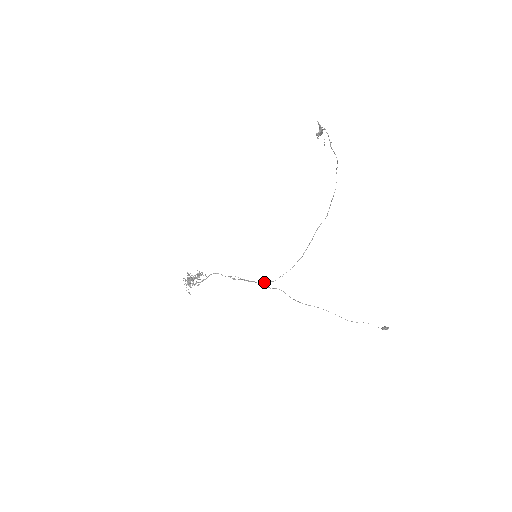
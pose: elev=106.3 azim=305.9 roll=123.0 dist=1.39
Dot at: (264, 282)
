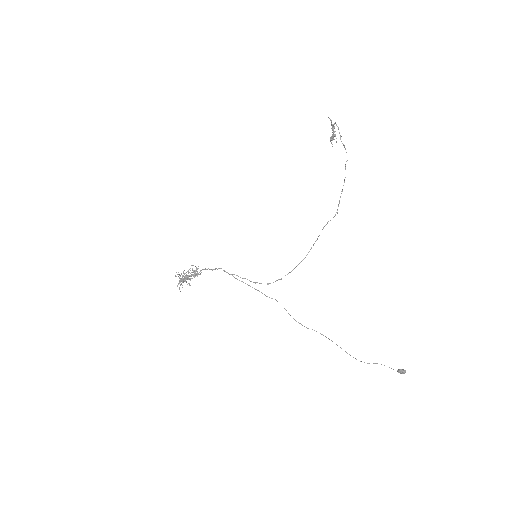
Dot at: (260, 283)
